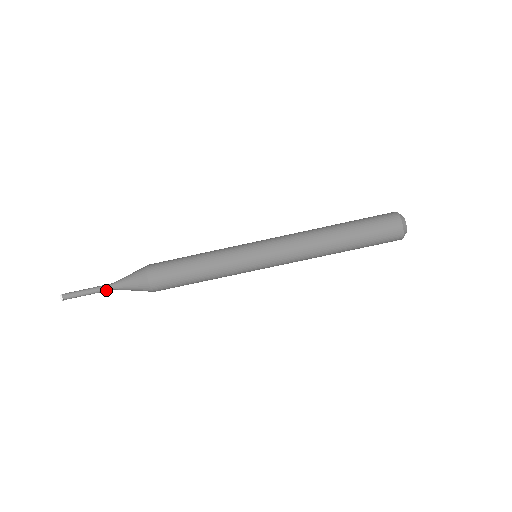
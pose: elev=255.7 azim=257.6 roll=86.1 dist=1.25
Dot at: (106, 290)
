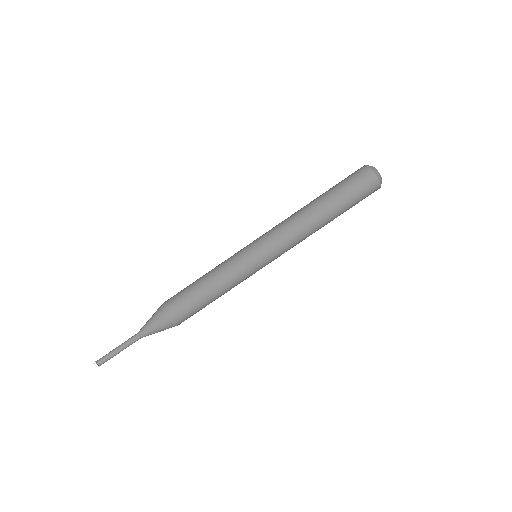
Dot at: (133, 341)
